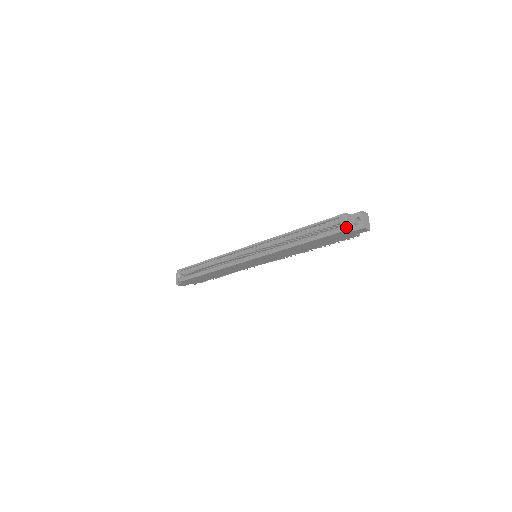
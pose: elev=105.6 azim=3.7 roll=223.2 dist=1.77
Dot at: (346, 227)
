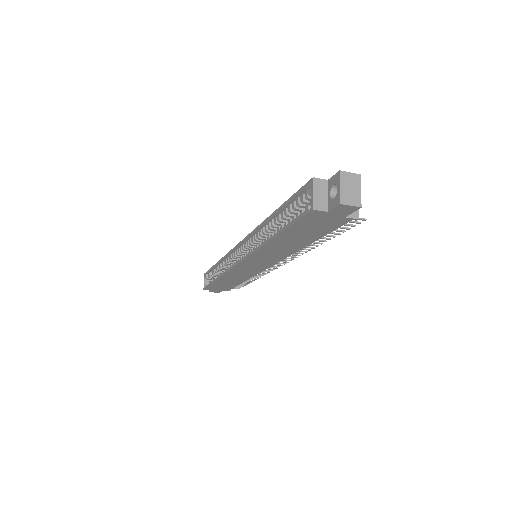
Dot at: (310, 205)
